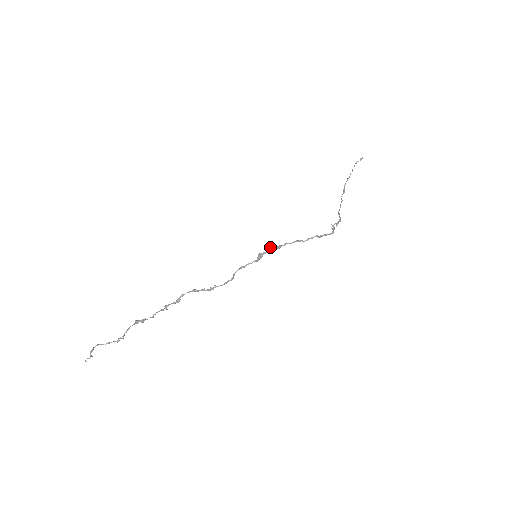
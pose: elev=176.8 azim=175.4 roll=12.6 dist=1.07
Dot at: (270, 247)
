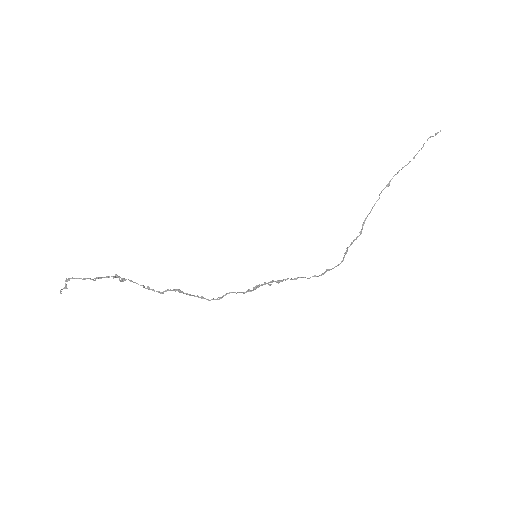
Dot at: (270, 281)
